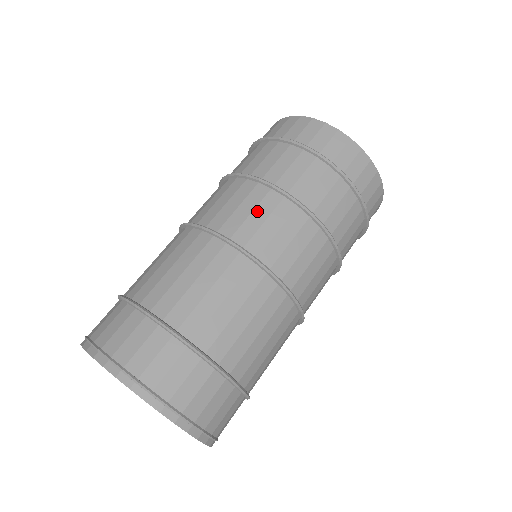
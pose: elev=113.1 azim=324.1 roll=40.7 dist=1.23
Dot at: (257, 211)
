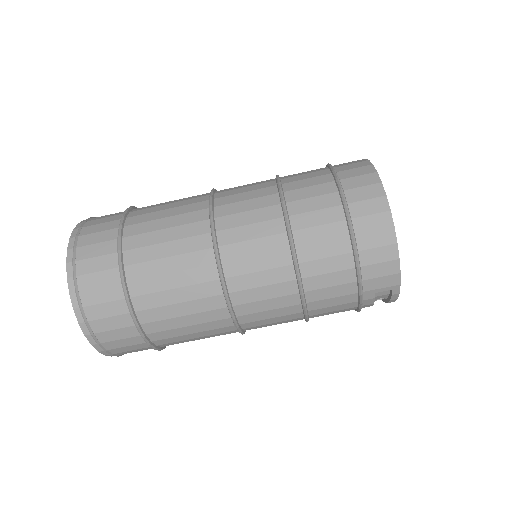
Dot at: (251, 201)
